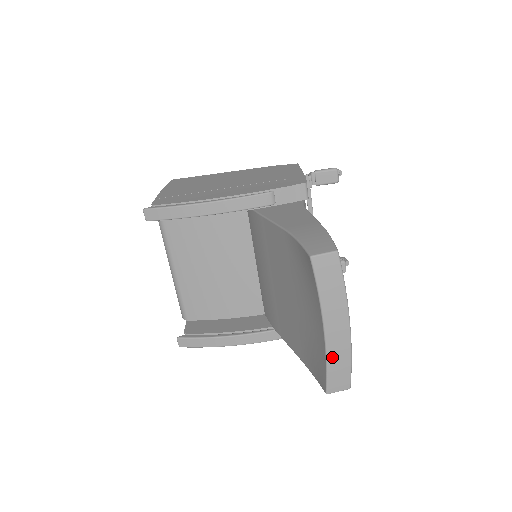
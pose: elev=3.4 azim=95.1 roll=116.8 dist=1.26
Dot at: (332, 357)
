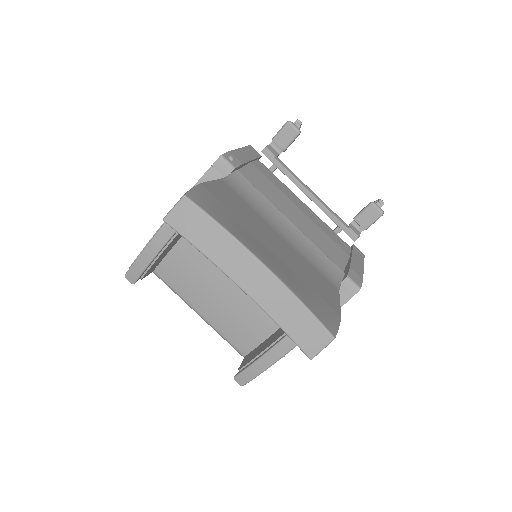
Dot at: (275, 312)
